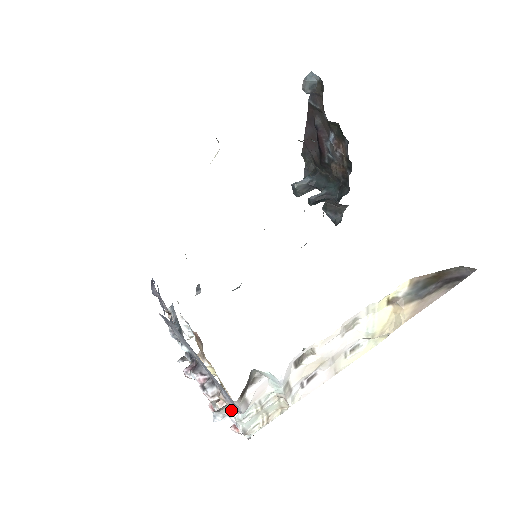
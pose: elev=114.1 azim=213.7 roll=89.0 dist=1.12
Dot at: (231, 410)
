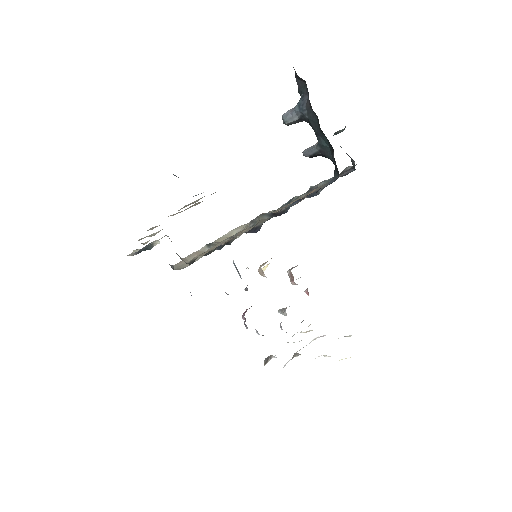
Dot at: occluded
